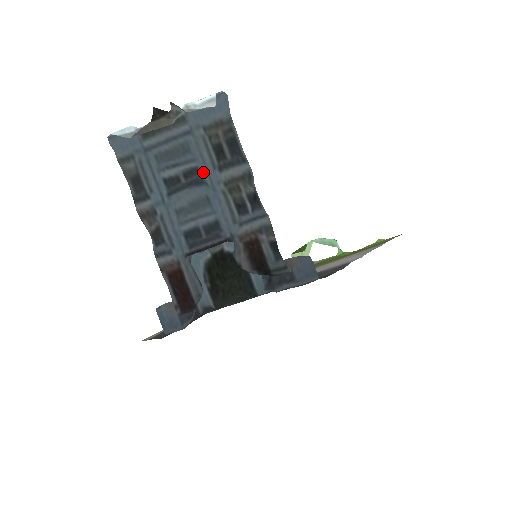
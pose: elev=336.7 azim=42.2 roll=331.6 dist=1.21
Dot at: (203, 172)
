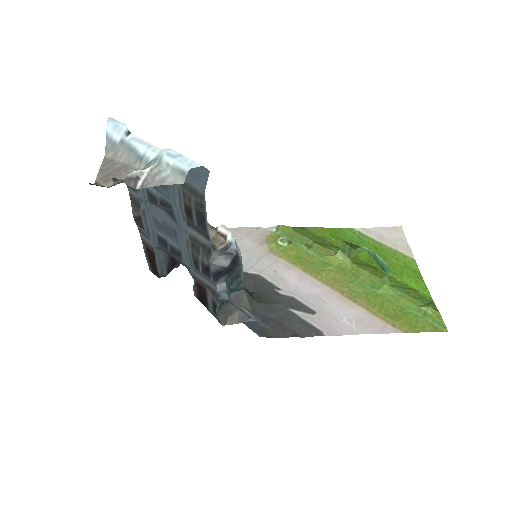
Dot at: (176, 213)
